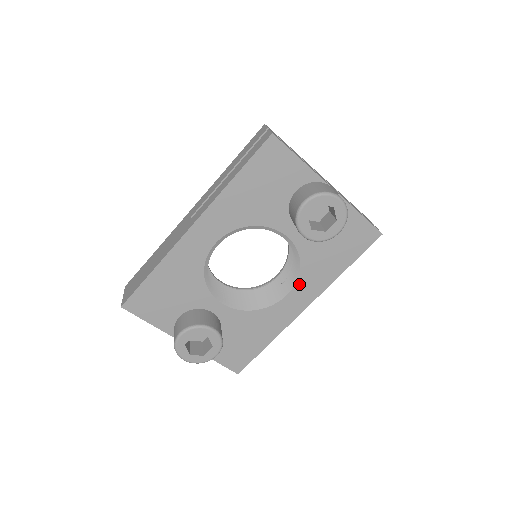
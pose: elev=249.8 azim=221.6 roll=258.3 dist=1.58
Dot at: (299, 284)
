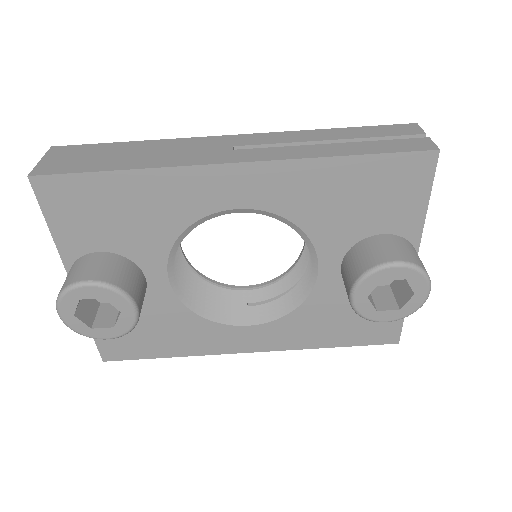
Dot at: (272, 325)
